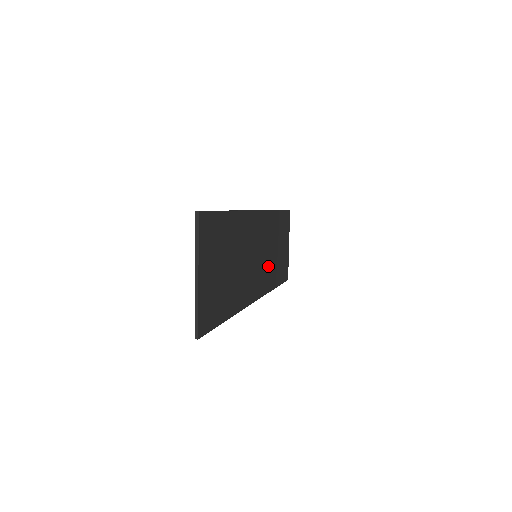
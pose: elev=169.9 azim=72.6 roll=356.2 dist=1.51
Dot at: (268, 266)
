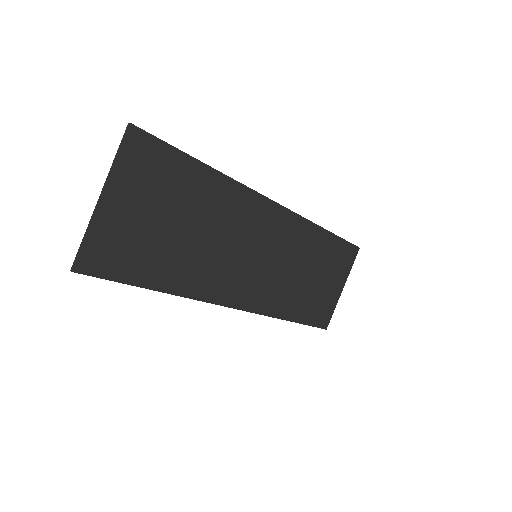
Dot at: (281, 284)
